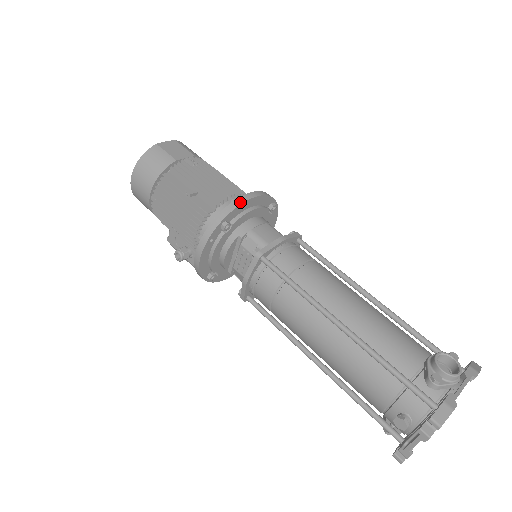
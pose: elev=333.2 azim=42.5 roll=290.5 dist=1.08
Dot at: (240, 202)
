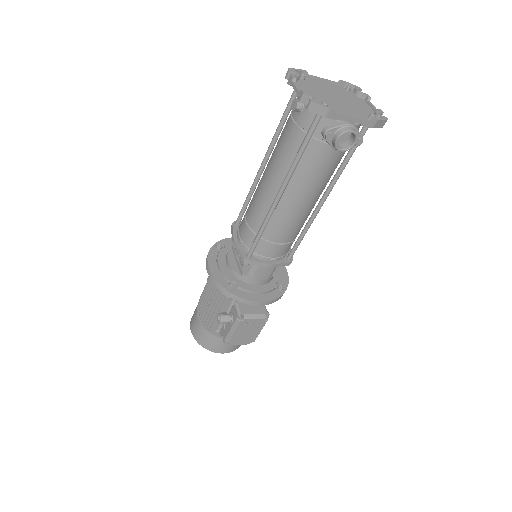
Dot at: (227, 239)
